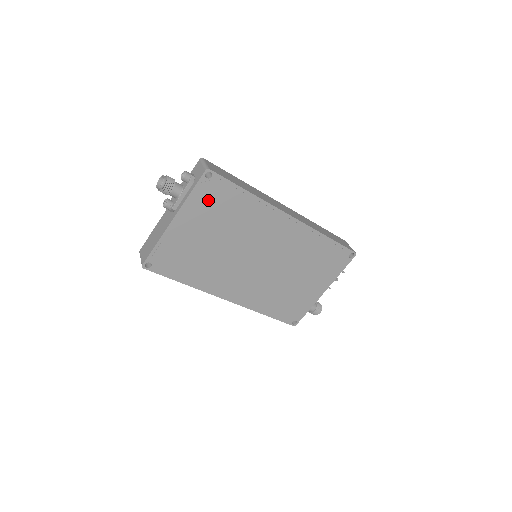
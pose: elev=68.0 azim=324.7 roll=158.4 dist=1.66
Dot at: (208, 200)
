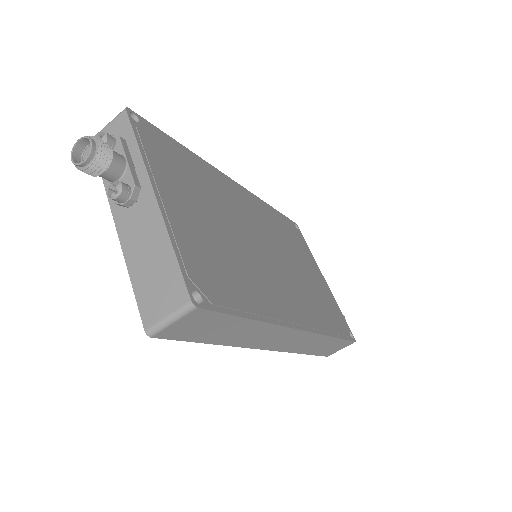
Dot at: (162, 157)
